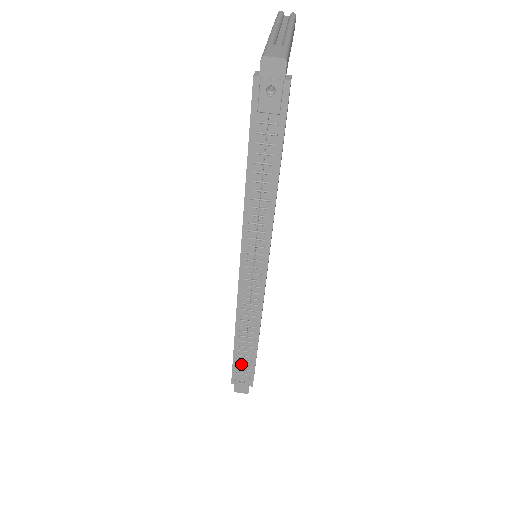
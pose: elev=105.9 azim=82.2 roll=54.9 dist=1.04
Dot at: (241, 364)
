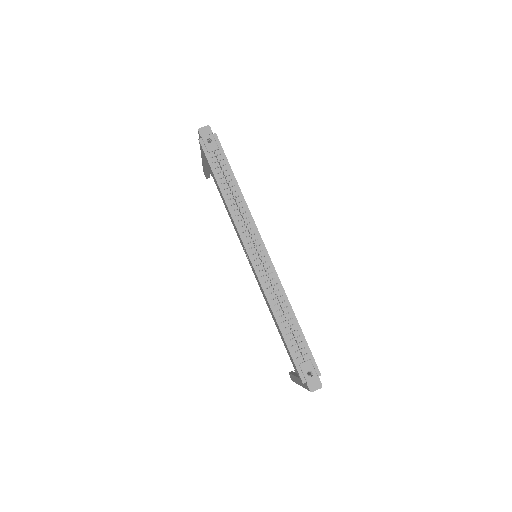
Dot at: (297, 350)
